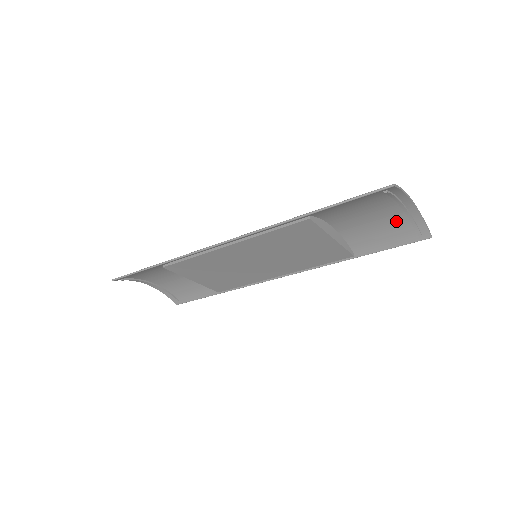
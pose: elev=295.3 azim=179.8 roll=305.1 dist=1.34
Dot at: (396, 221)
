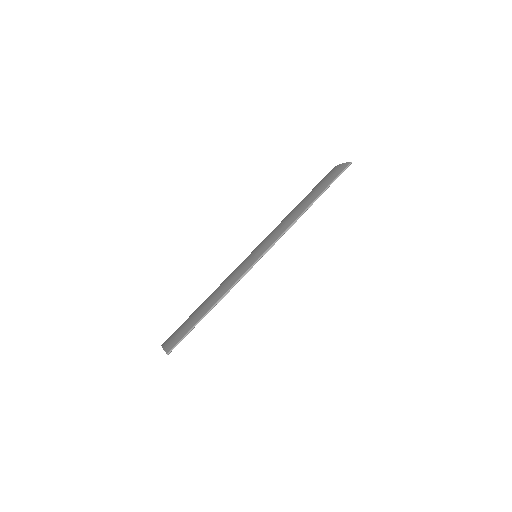
Dot at: occluded
